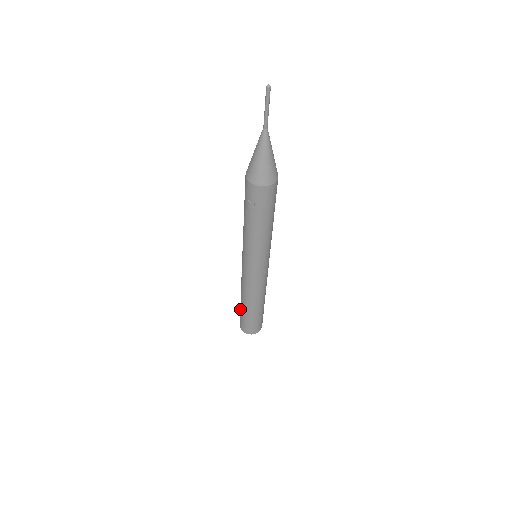
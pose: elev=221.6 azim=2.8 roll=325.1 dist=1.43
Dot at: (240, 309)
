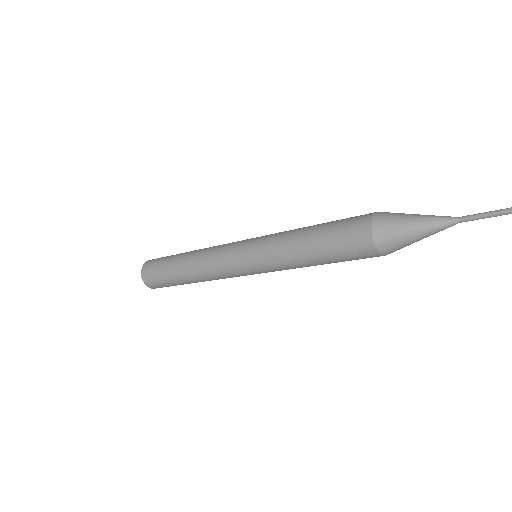
Dot at: (171, 283)
